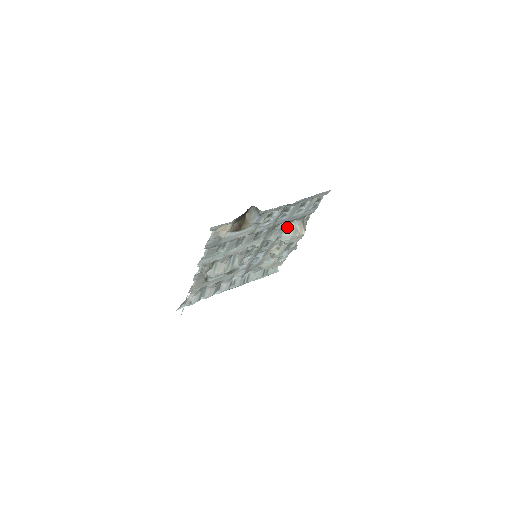
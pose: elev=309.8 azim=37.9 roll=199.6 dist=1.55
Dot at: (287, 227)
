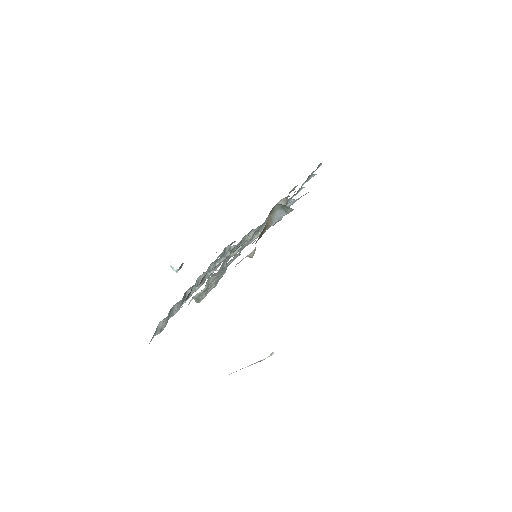
Dot at: occluded
